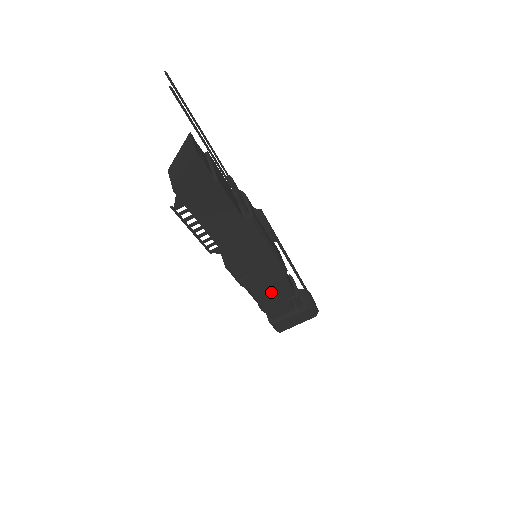
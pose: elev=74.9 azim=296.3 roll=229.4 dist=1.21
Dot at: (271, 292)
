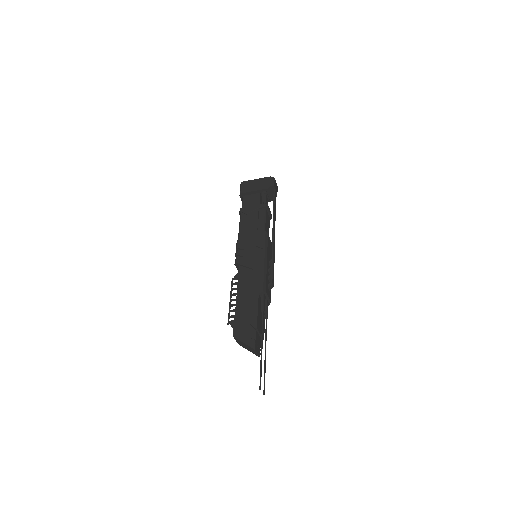
Dot at: occluded
